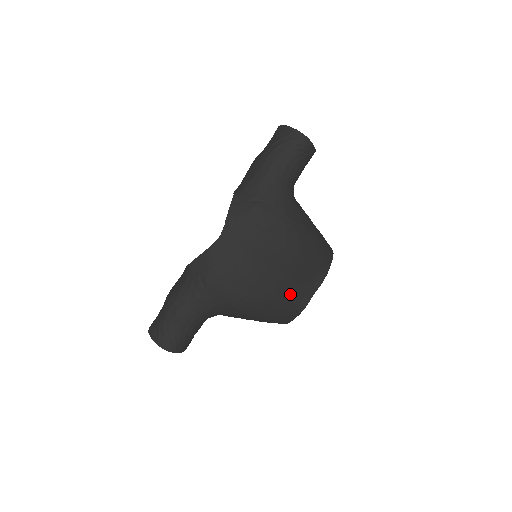
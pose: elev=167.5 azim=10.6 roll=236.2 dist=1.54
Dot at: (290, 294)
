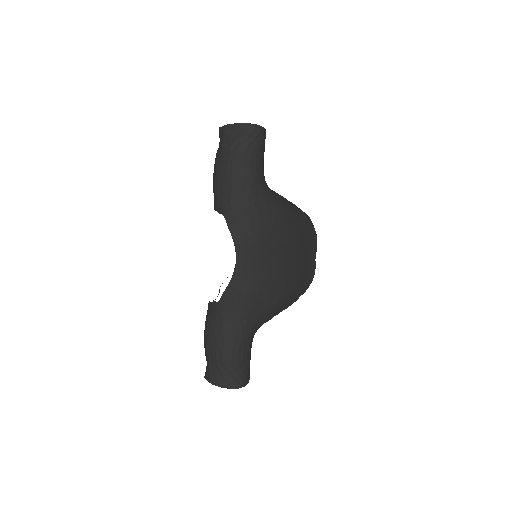
Dot at: (304, 270)
